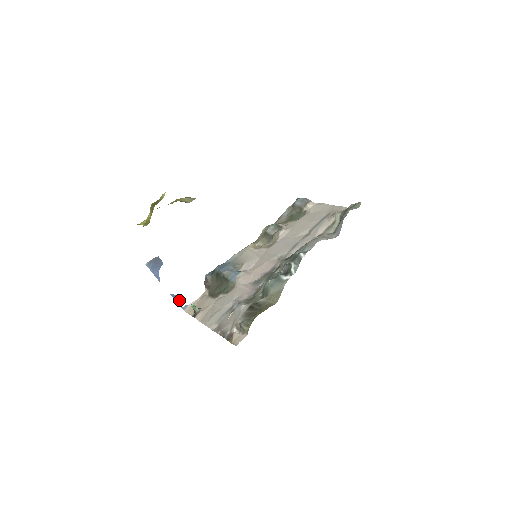
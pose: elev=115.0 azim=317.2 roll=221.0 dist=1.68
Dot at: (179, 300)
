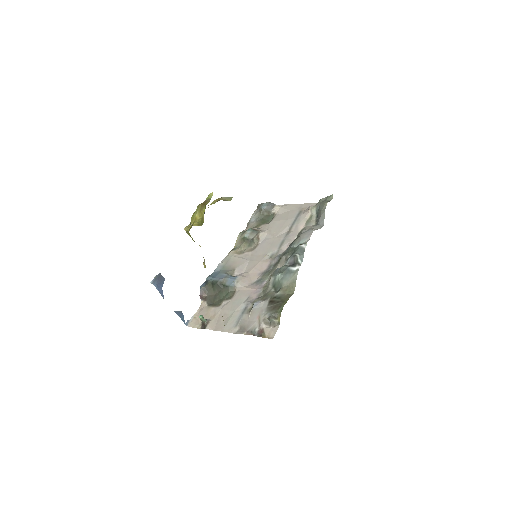
Dot at: (182, 316)
